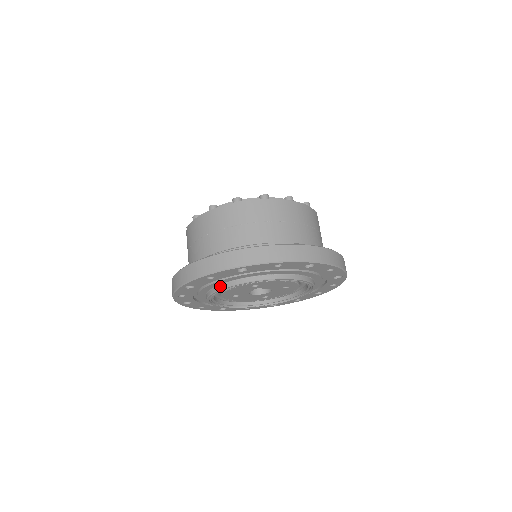
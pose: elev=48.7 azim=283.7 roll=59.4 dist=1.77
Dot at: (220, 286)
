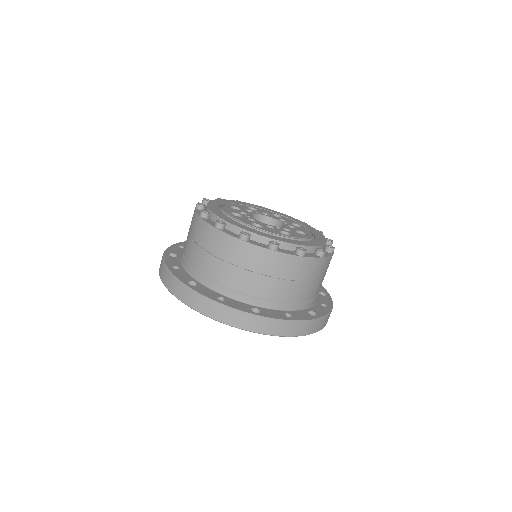
Dot at: occluded
